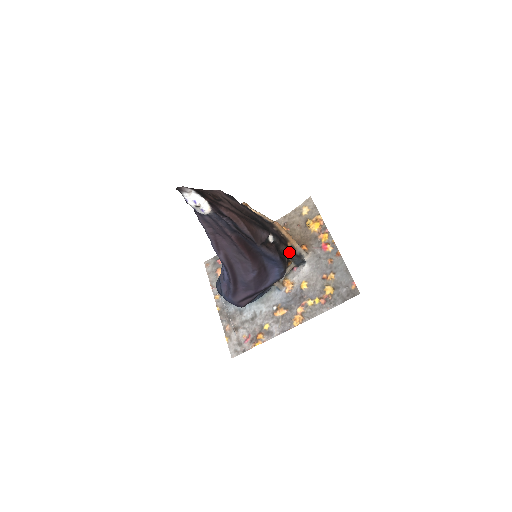
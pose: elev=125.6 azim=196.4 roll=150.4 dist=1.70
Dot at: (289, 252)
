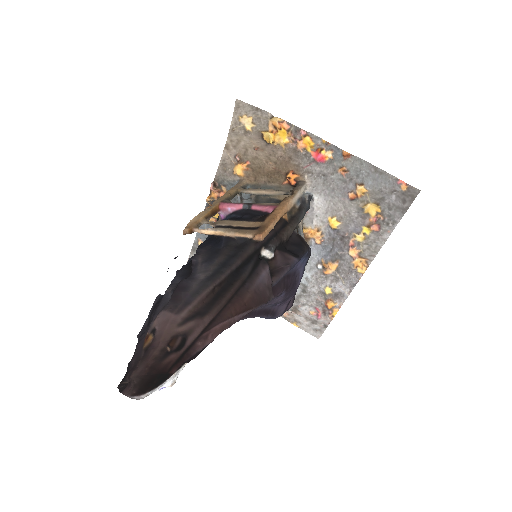
Dot at: (294, 226)
